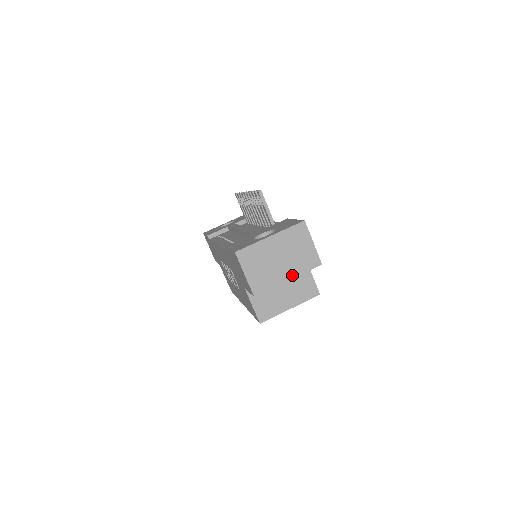
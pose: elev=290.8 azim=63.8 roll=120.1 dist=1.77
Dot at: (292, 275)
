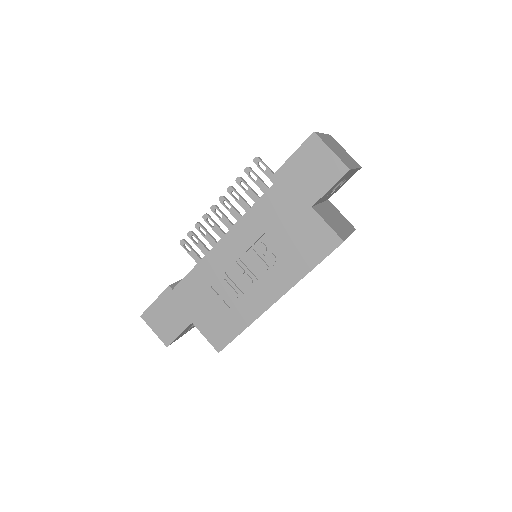
Dot at: (355, 166)
